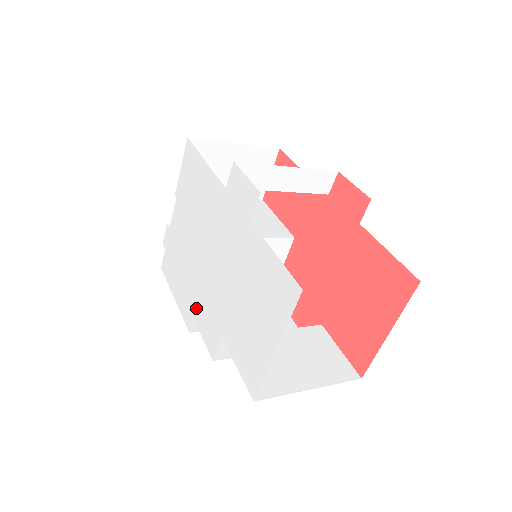
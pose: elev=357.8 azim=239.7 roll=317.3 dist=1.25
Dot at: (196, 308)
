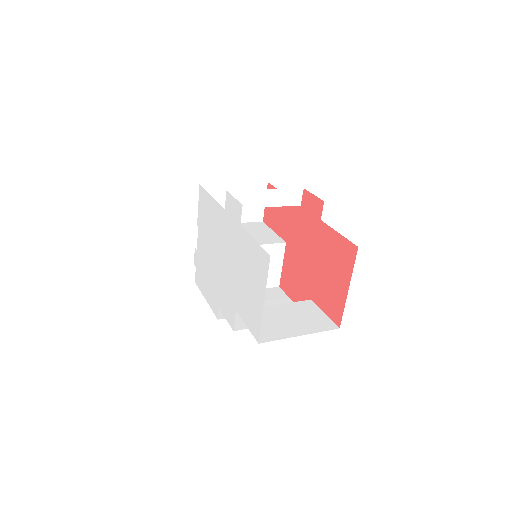
Dot at: (219, 299)
